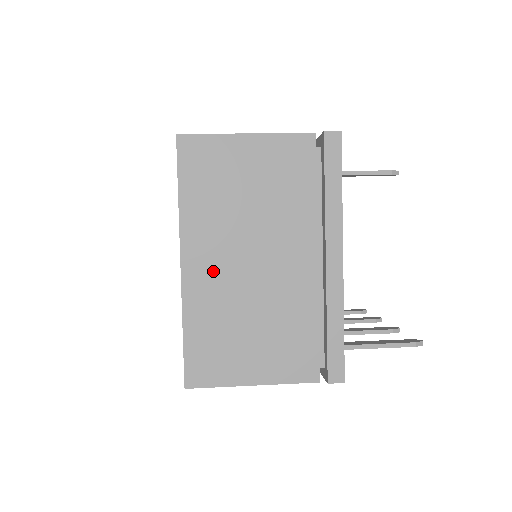
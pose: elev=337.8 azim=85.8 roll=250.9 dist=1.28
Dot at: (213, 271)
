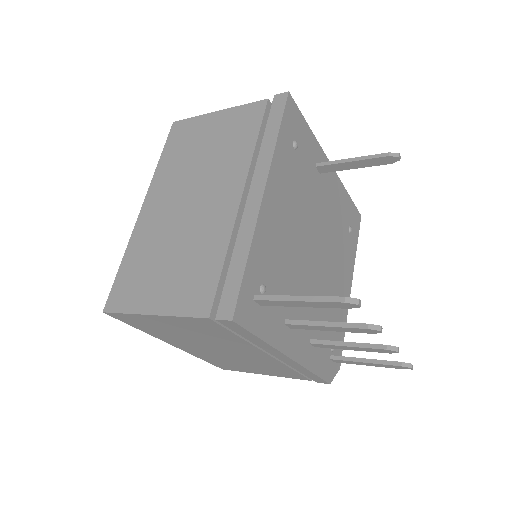
Dot at: (160, 212)
